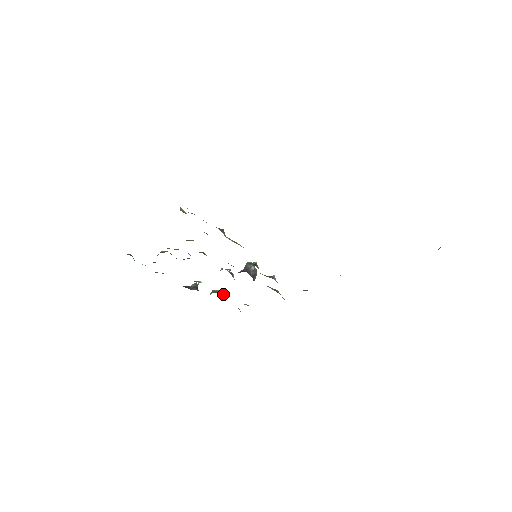
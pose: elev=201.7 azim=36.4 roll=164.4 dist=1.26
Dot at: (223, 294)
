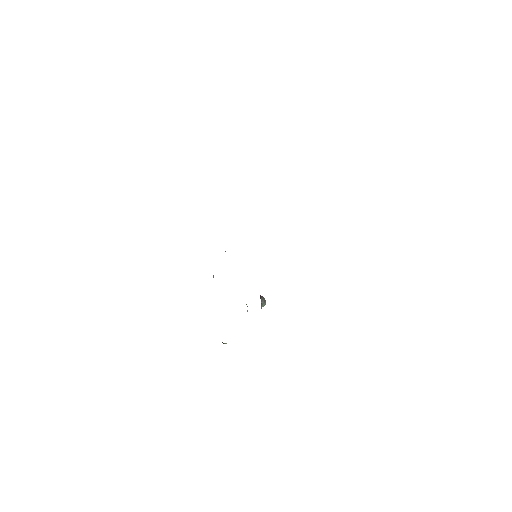
Dot at: occluded
